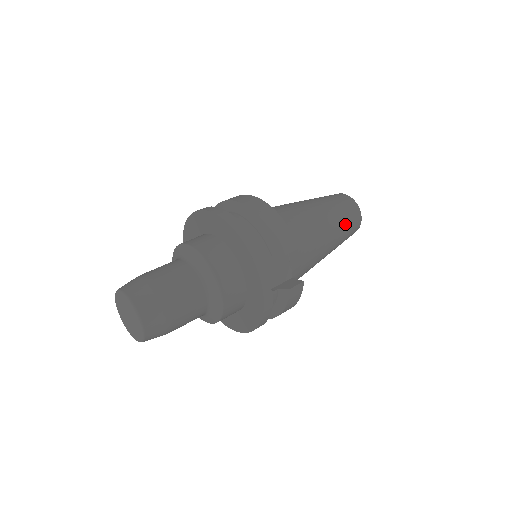
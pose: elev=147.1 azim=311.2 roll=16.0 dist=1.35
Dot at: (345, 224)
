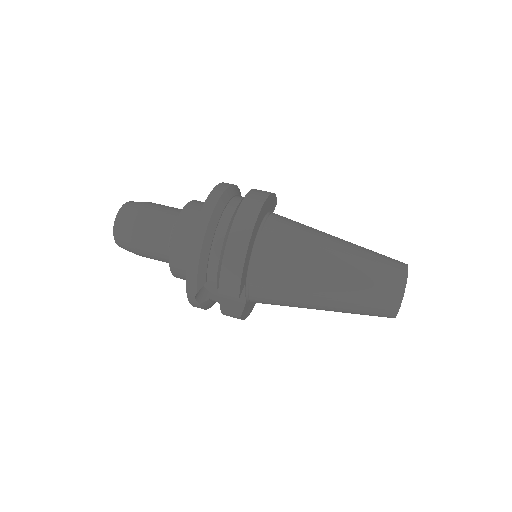
Dot at: (358, 307)
